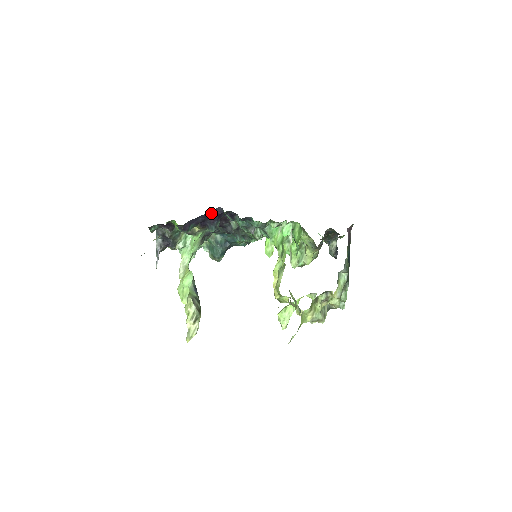
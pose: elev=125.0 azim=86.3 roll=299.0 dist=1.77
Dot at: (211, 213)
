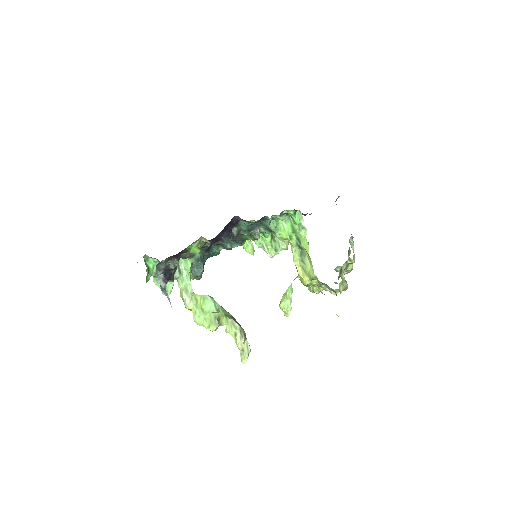
Dot at: (228, 225)
